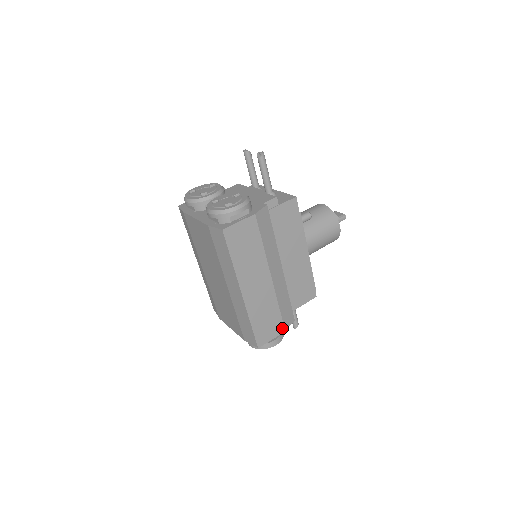
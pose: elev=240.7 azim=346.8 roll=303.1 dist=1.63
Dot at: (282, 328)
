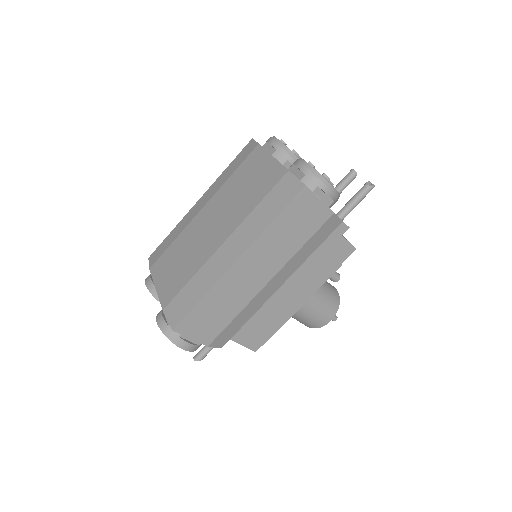
Dot at: (210, 340)
